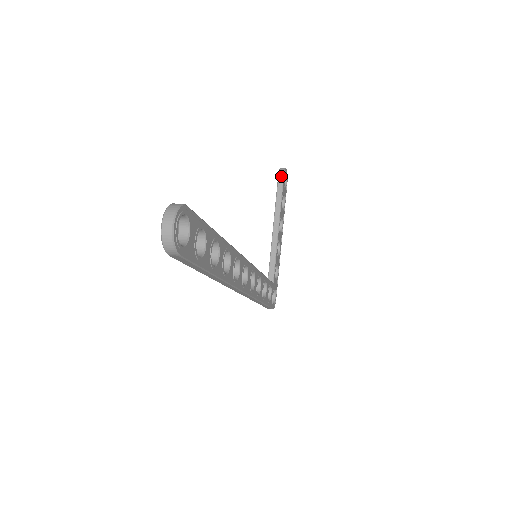
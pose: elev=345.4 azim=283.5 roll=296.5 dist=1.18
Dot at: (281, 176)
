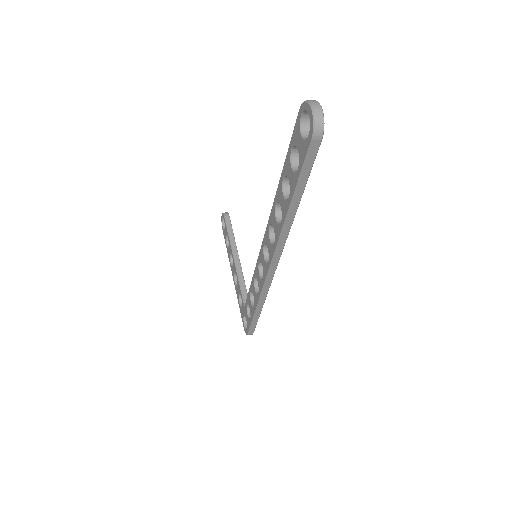
Dot at: (227, 217)
